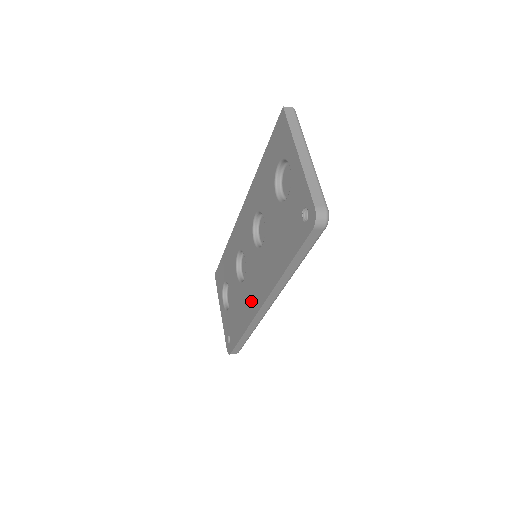
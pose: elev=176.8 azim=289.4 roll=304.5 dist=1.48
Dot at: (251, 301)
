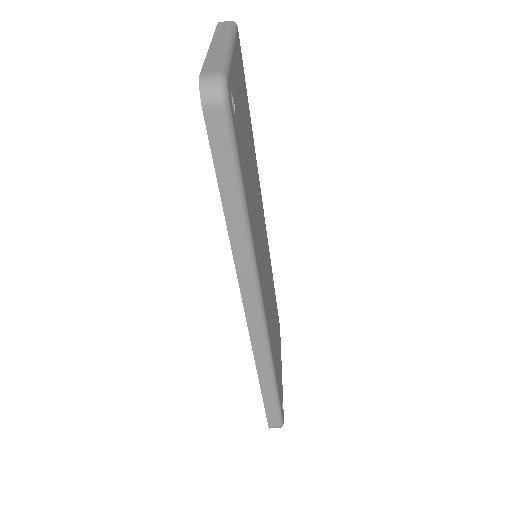
Dot at: occluded
